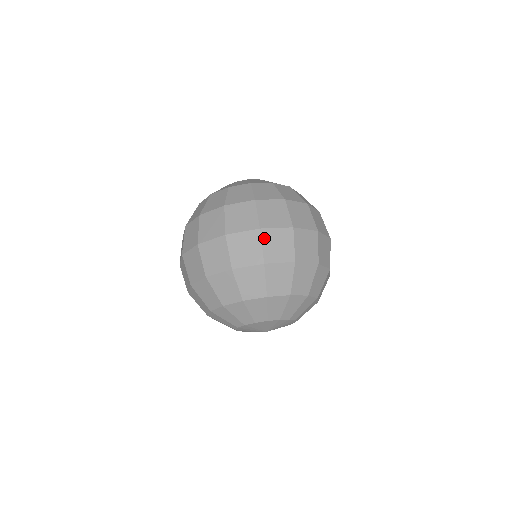
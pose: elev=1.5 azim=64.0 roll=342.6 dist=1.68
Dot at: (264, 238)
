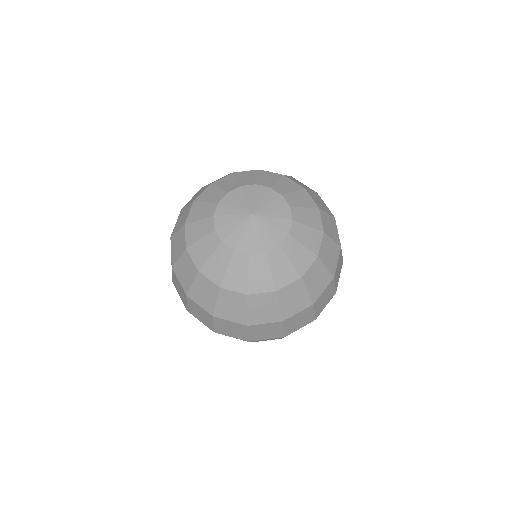
Dot at: occluded
